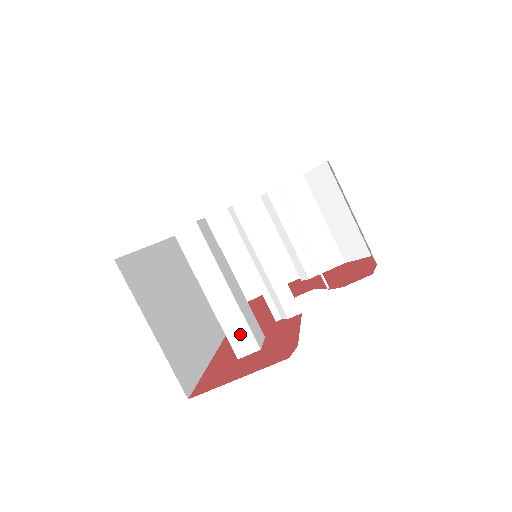
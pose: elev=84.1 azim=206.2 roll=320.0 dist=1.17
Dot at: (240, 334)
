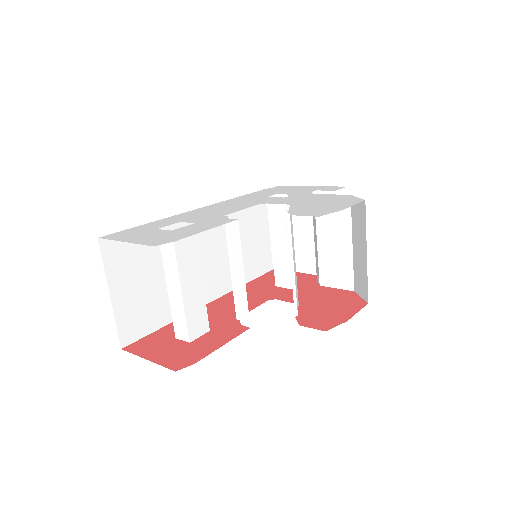
Dot at: (180, 324)
